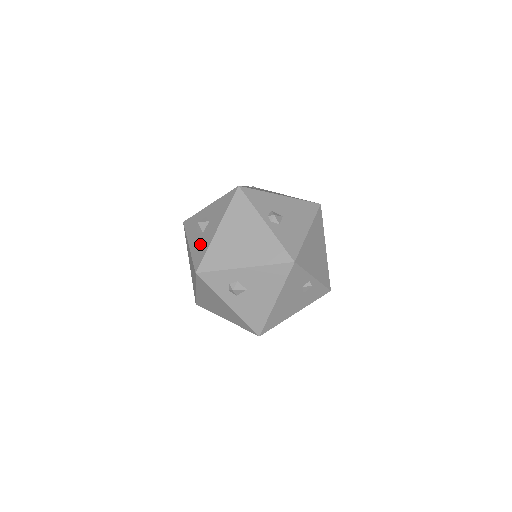
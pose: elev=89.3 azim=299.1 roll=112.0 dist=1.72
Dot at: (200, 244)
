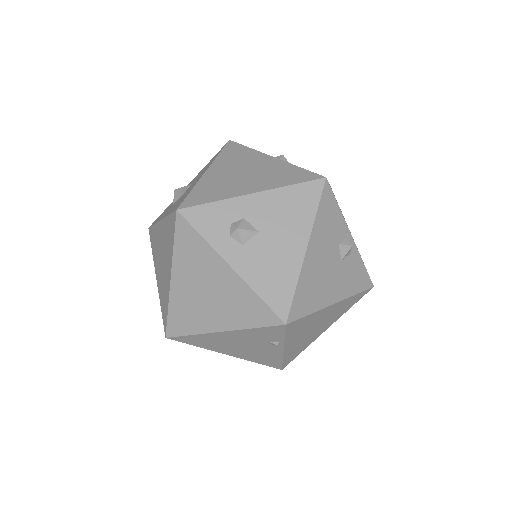
Dot at: (180, 199)
